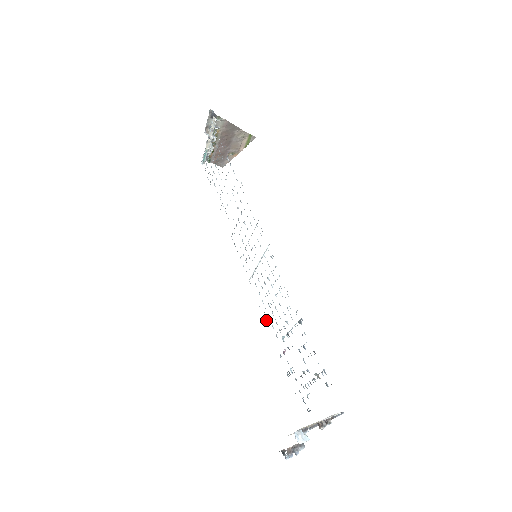
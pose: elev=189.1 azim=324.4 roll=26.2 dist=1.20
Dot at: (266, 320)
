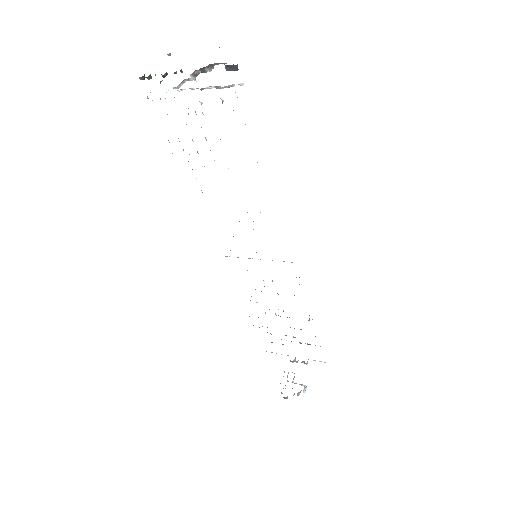
Dot at: occluded
